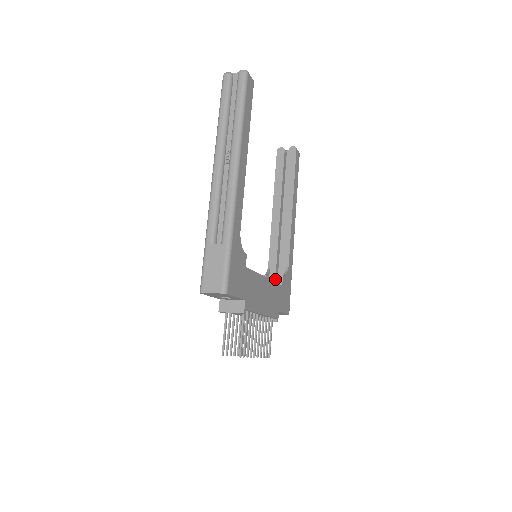
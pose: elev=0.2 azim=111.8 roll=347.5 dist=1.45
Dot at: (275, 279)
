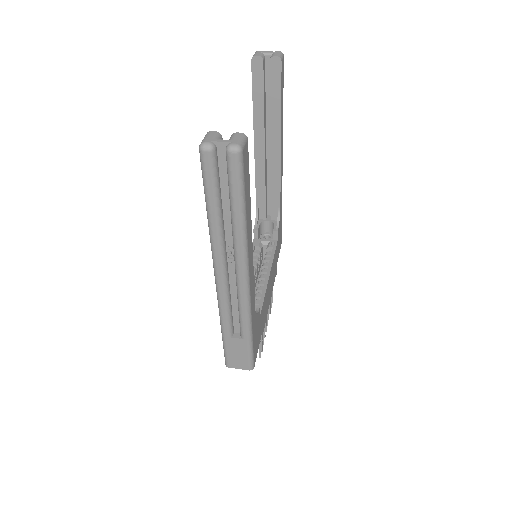
Dot at: (266, 222)
